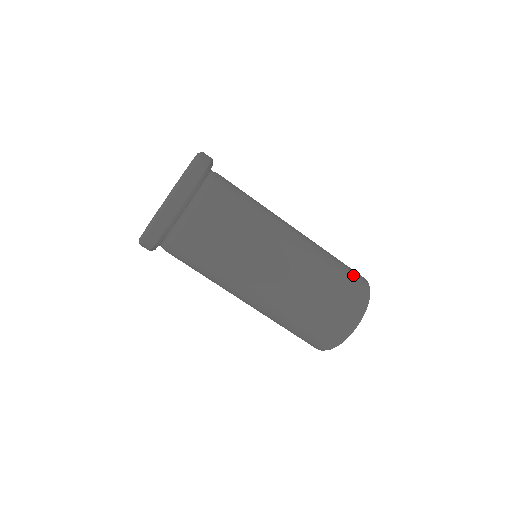
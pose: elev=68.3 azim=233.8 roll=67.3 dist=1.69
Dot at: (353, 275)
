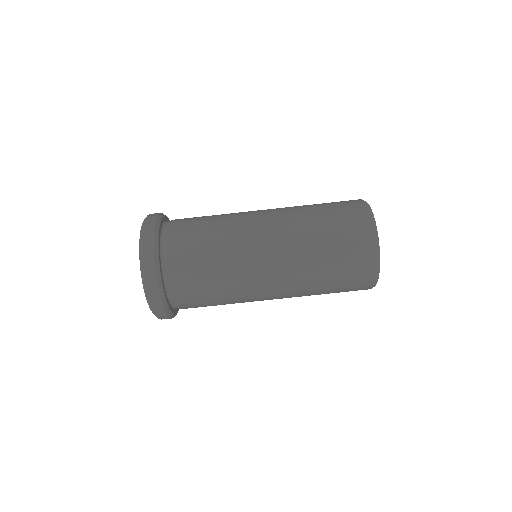
Dot at: (350, 230)
